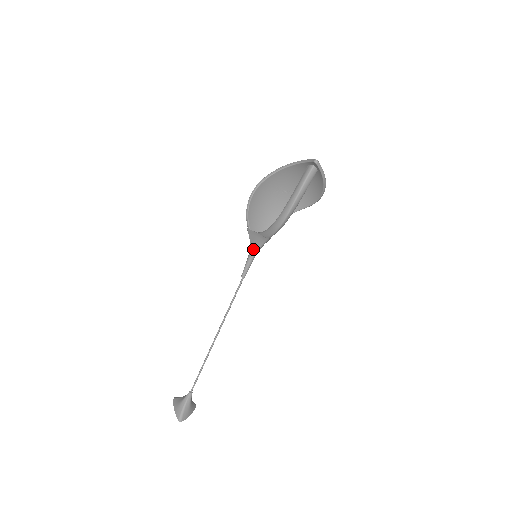
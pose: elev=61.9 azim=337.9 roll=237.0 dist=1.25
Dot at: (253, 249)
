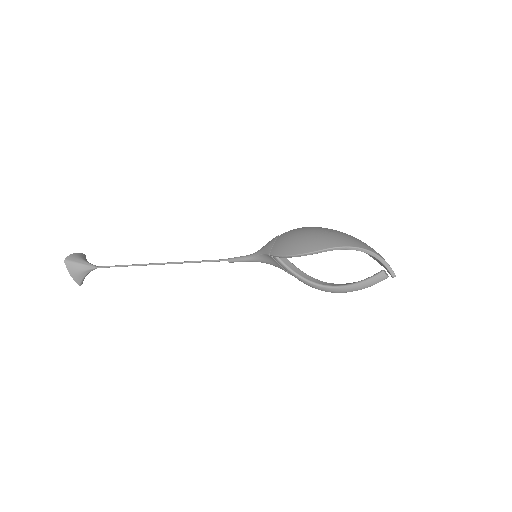
Dot at: (261, 262)
